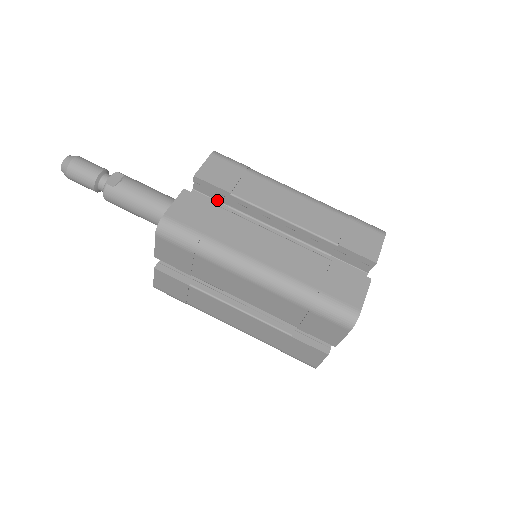
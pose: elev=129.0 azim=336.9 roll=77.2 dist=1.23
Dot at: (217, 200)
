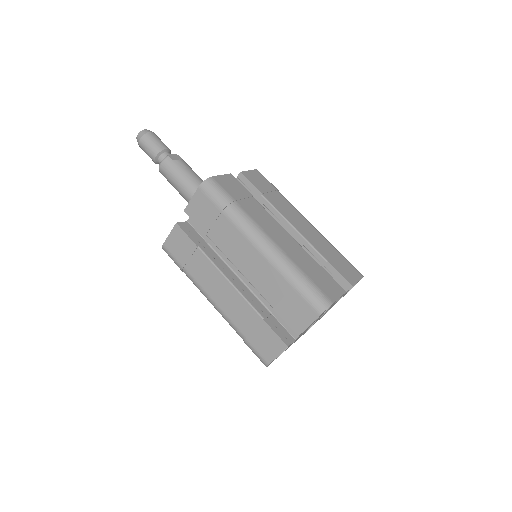
Dot at: occluded
